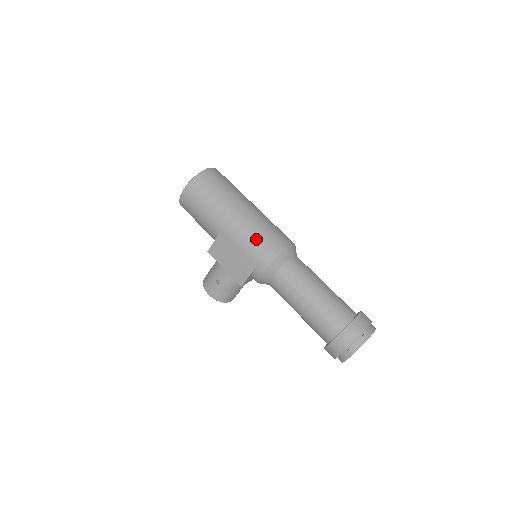
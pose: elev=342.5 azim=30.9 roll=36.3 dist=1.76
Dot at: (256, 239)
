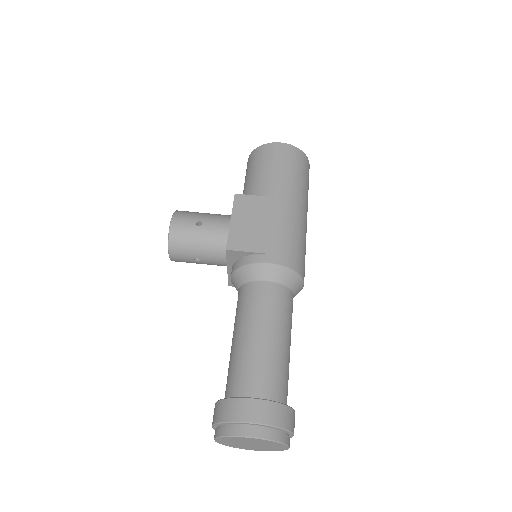
Dot at: (295, 239)
